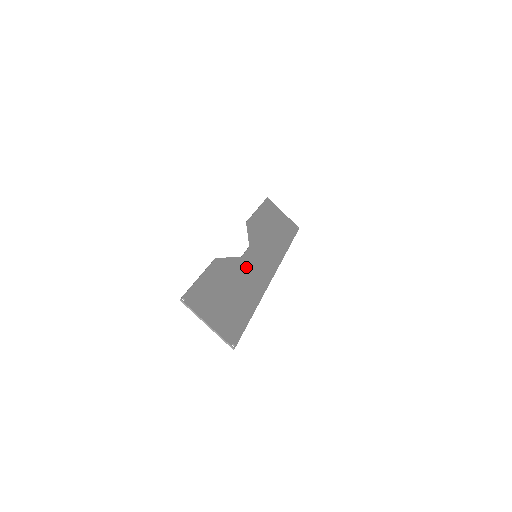
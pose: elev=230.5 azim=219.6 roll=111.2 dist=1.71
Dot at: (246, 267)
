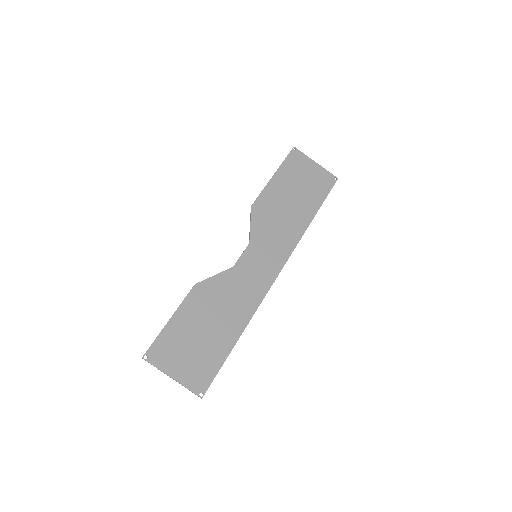
Dot at: (237, 280)
